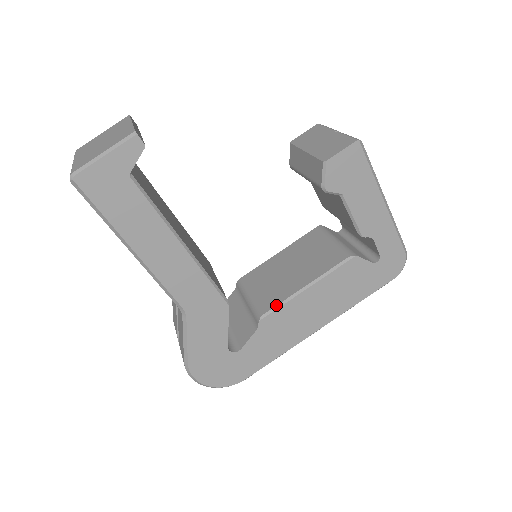
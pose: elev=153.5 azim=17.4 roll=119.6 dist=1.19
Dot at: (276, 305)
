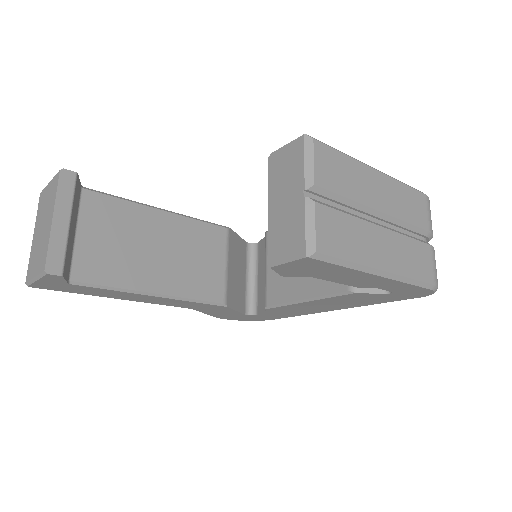
Dot at: (277, 304)
